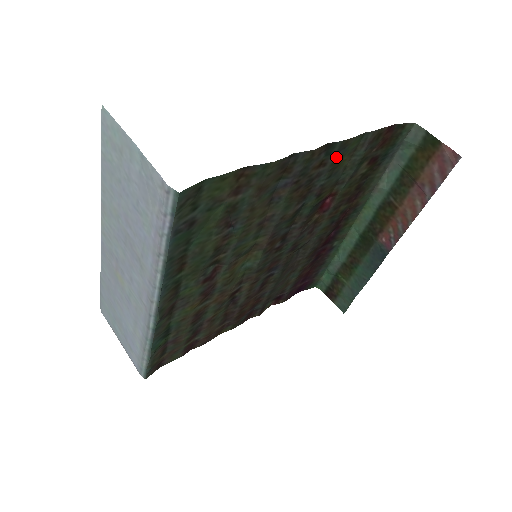
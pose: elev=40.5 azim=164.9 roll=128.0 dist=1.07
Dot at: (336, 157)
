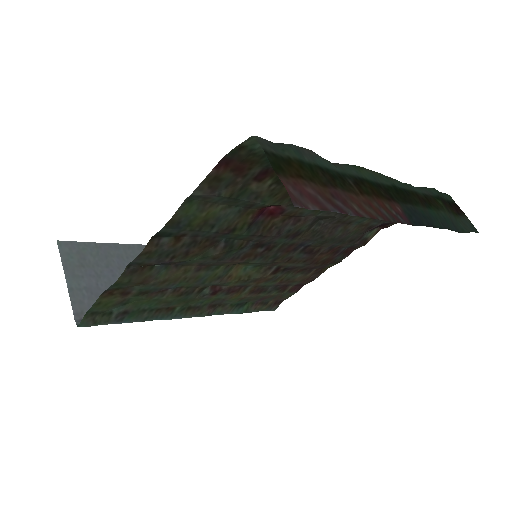
Dot at: (185, 227)
